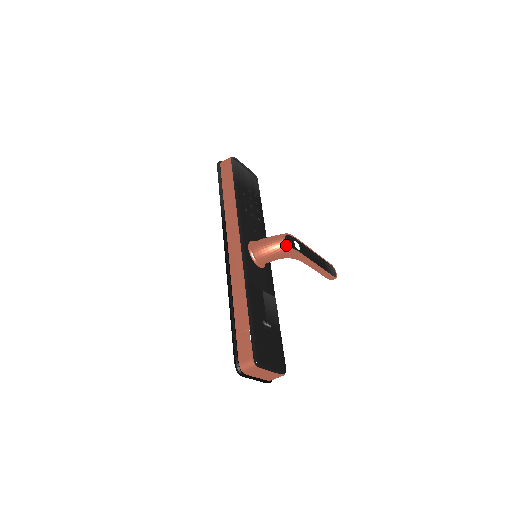
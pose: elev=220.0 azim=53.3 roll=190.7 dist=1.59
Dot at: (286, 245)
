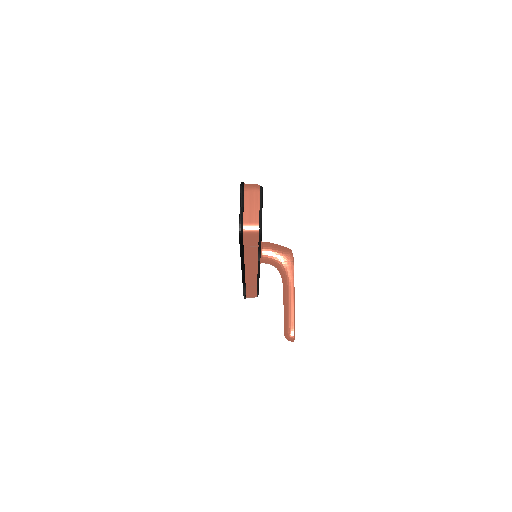
Dot at: (291, 250)
